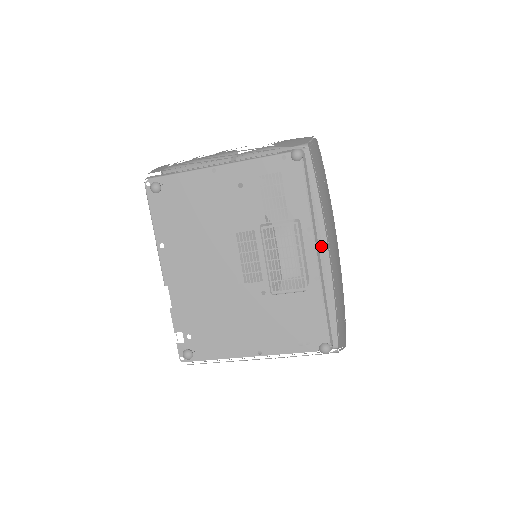
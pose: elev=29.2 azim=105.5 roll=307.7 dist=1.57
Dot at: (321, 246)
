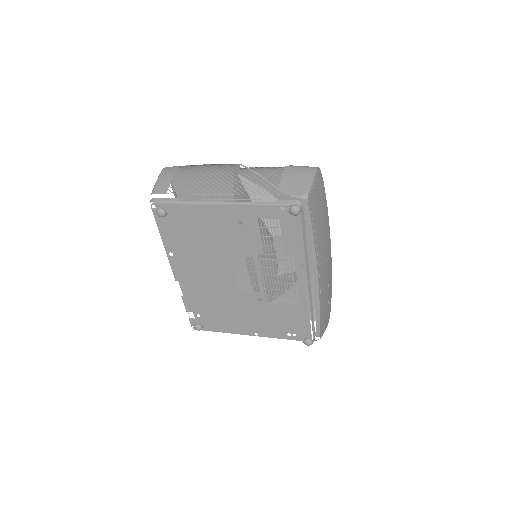
Dot at: occluded
